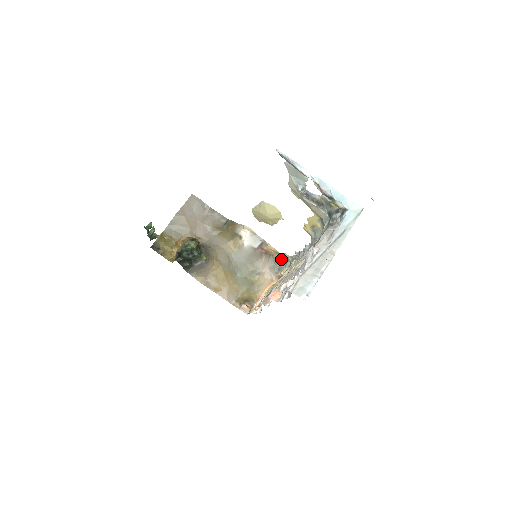
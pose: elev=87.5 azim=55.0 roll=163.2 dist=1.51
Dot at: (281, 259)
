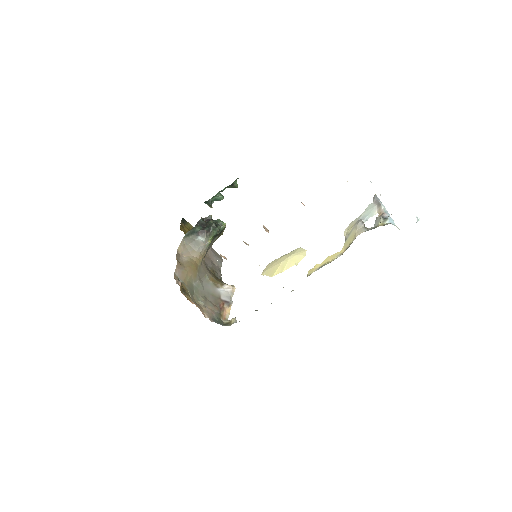
Dot at: (223, 323)
